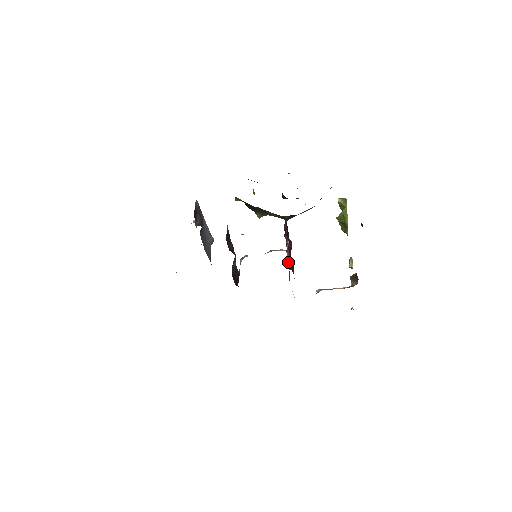
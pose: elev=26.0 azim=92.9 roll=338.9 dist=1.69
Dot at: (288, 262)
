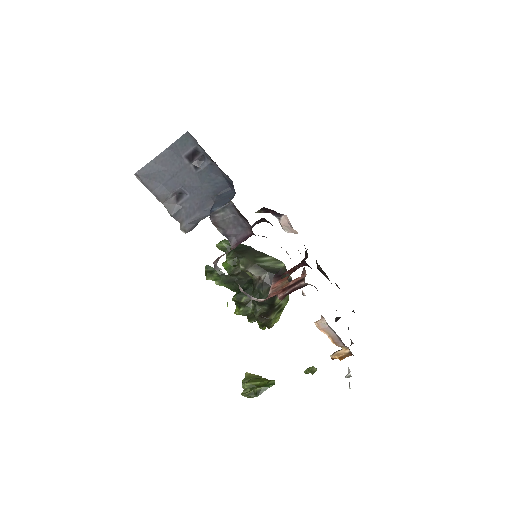
Dot at: (280, 289)
